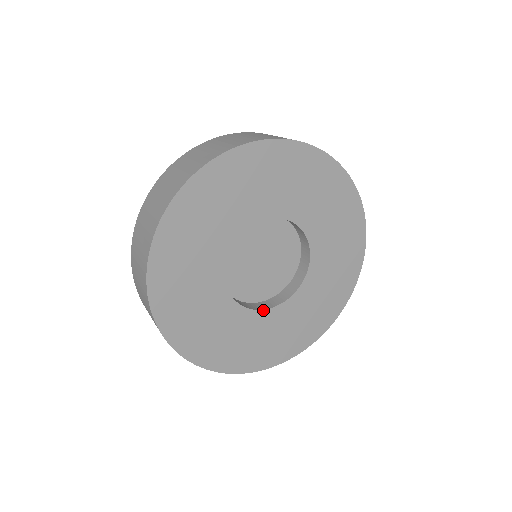
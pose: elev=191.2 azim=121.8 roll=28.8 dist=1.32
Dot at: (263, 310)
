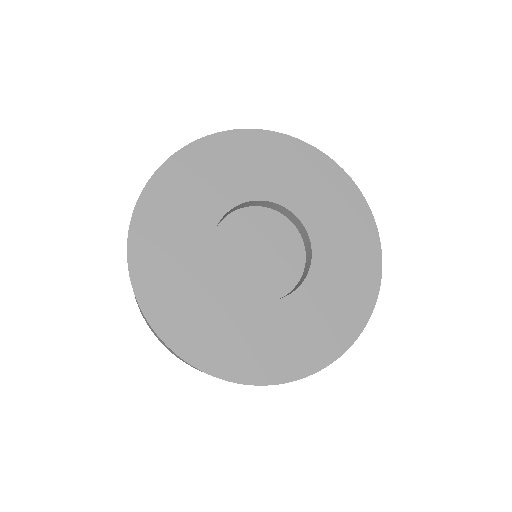
Dot at: (272, 301)
